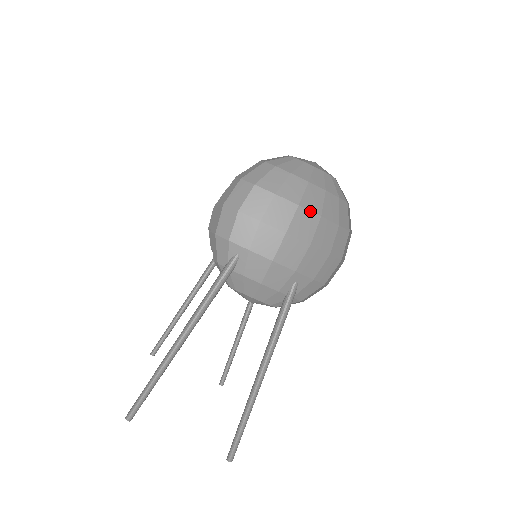
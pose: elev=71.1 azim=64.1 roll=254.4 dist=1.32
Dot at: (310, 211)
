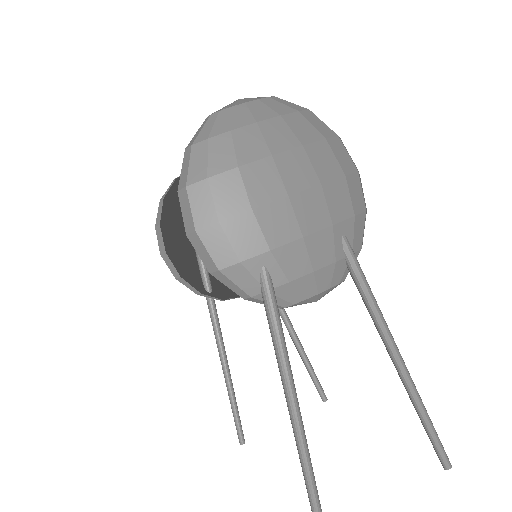
Dot at: (288, 151)
